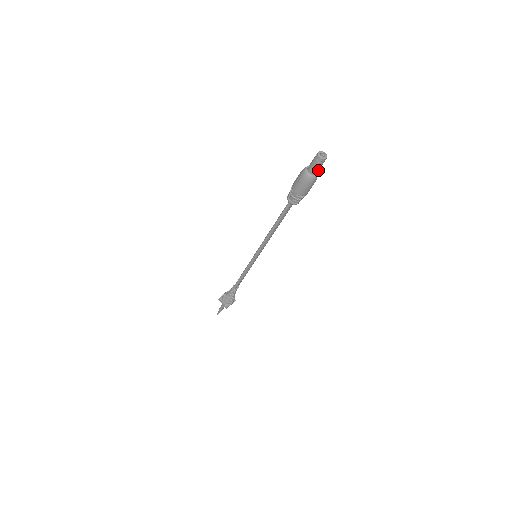
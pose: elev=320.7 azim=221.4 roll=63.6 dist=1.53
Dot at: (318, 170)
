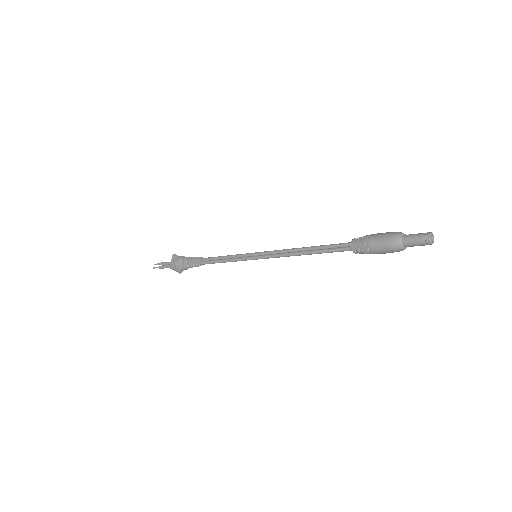
Dot at: occluded
